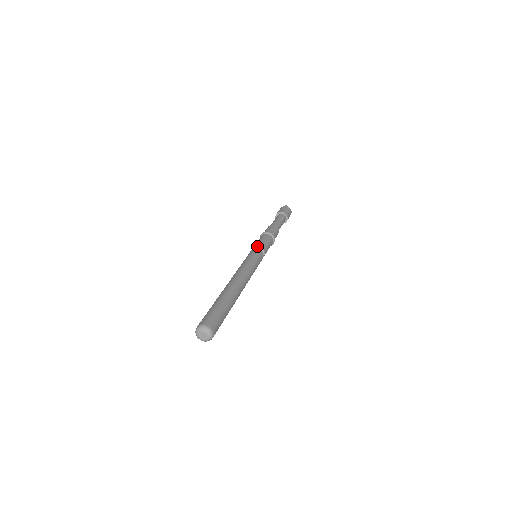
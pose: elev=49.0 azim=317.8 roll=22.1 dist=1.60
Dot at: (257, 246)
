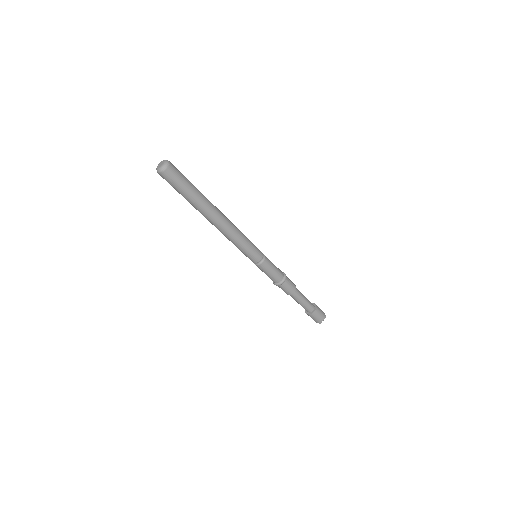
Dot at: occluded
